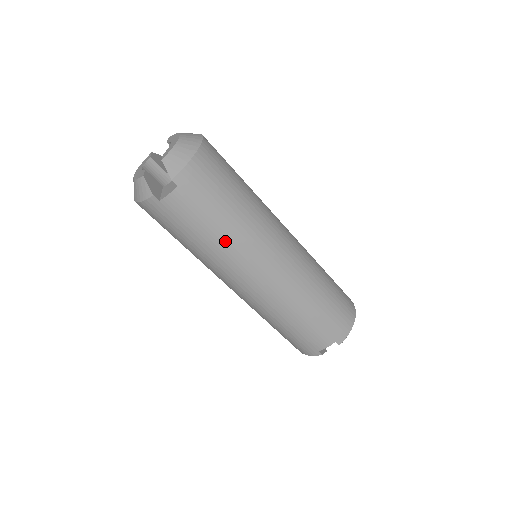
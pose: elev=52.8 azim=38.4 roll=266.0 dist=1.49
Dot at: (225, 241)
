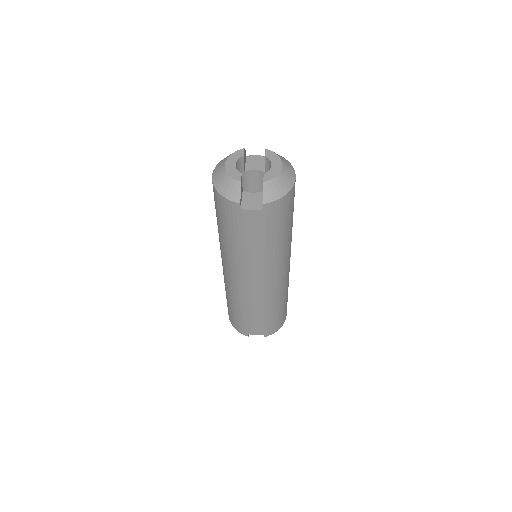
Dot at: (258, 253)
